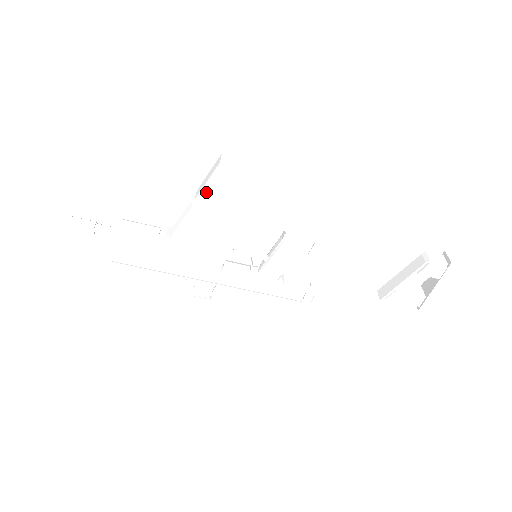
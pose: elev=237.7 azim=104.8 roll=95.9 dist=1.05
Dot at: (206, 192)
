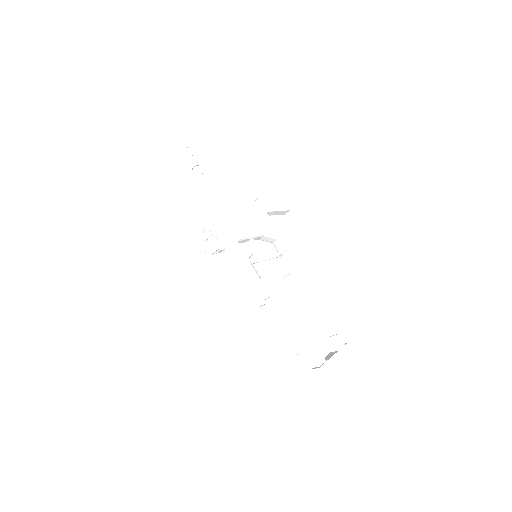
Dot at: (267, 202)
